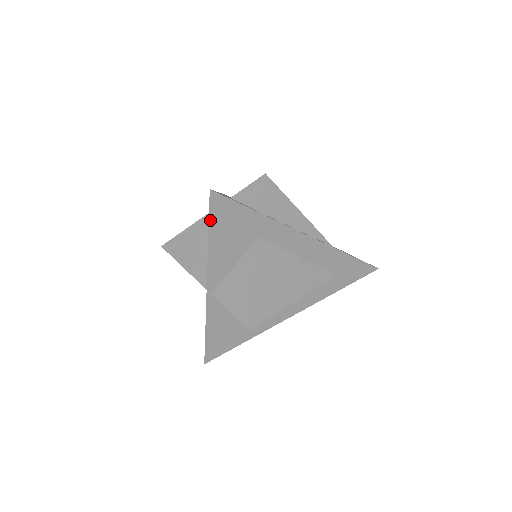
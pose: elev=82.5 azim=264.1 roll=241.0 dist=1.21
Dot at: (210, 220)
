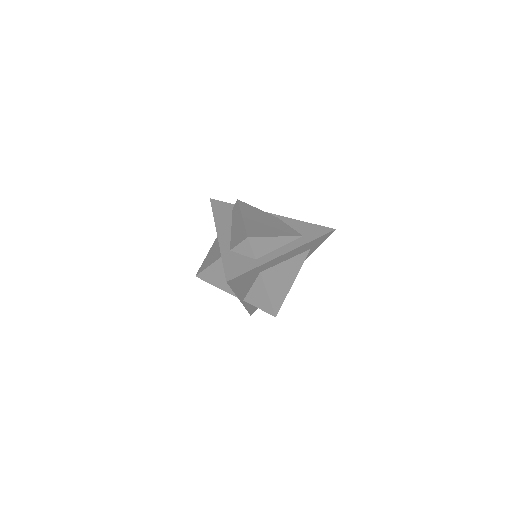
Dot at: (231, 287)
